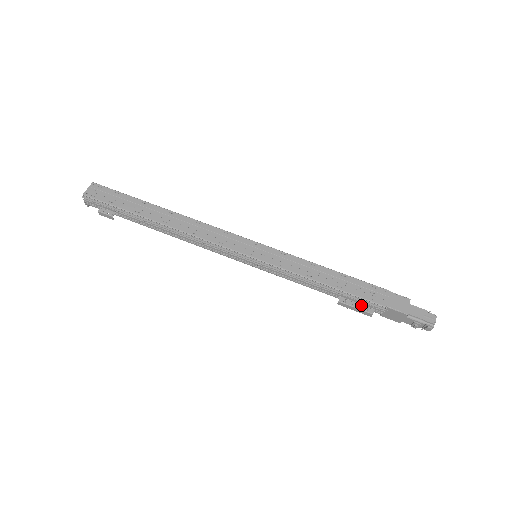
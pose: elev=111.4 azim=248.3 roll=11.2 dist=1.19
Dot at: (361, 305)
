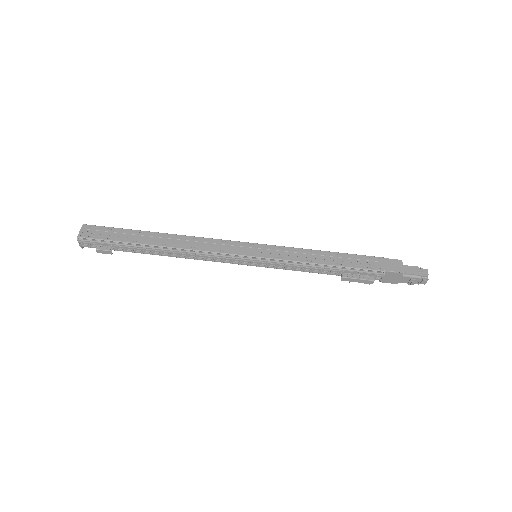
Dot at: (362, 276)
